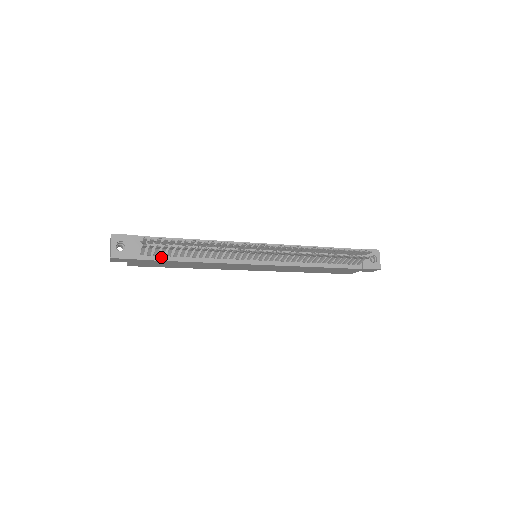
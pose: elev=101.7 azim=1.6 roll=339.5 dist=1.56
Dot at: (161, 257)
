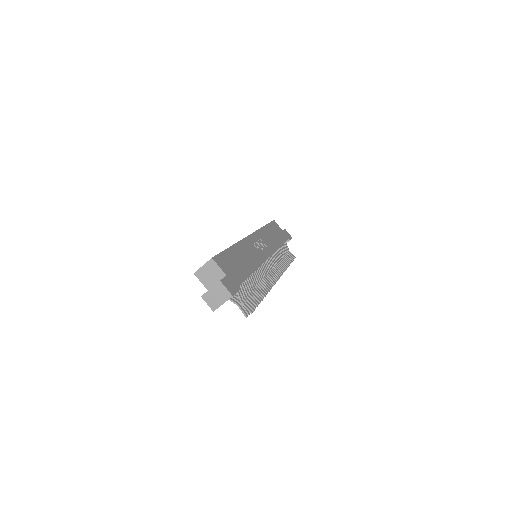
Dot at: occluded
